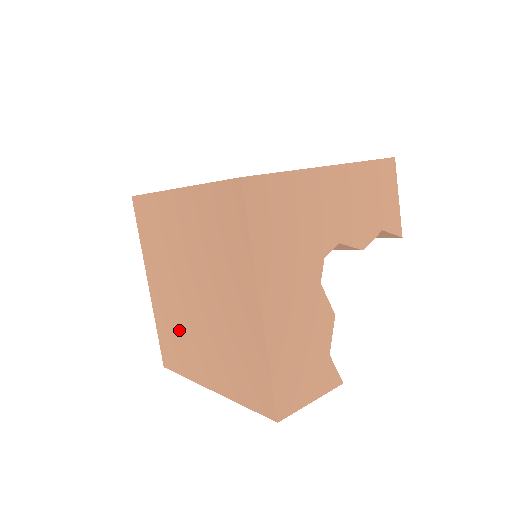
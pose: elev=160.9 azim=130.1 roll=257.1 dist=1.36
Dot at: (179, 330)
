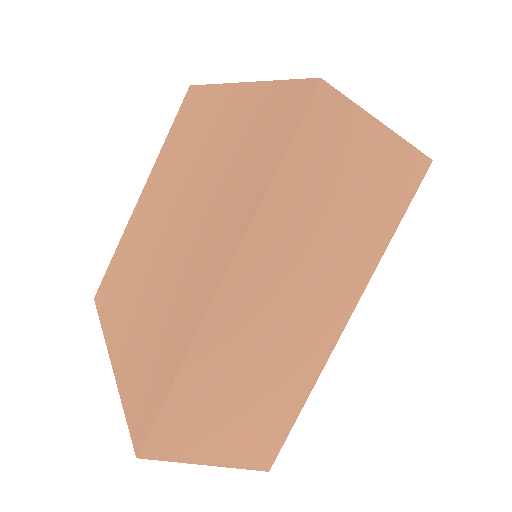
Dot at: (157, 311)
